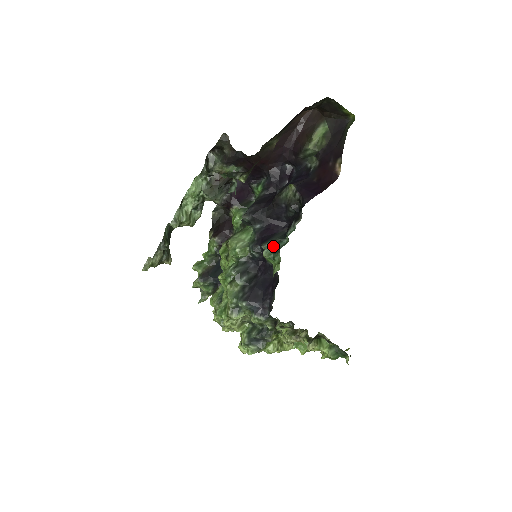
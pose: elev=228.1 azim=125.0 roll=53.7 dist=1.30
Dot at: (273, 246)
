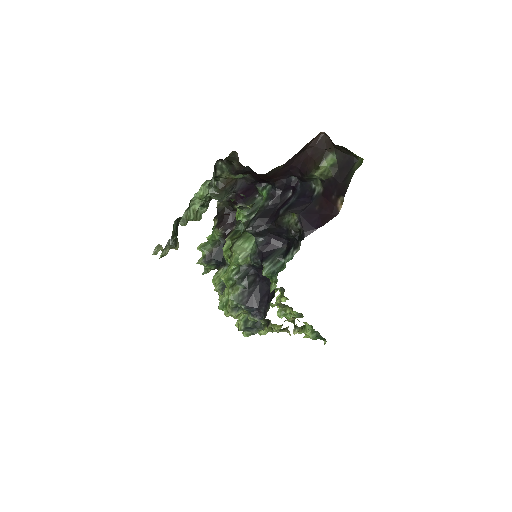
Dot at: (272, 267)
